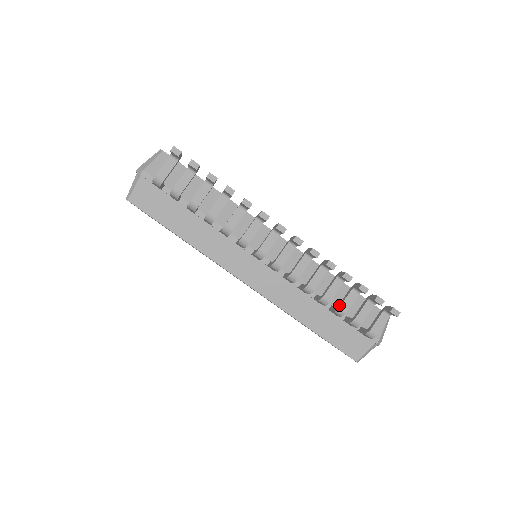
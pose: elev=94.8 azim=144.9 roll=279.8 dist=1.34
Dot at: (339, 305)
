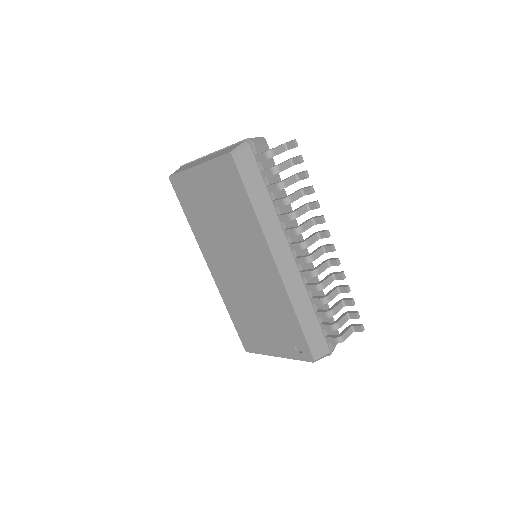
Dot at: (331, 308)
